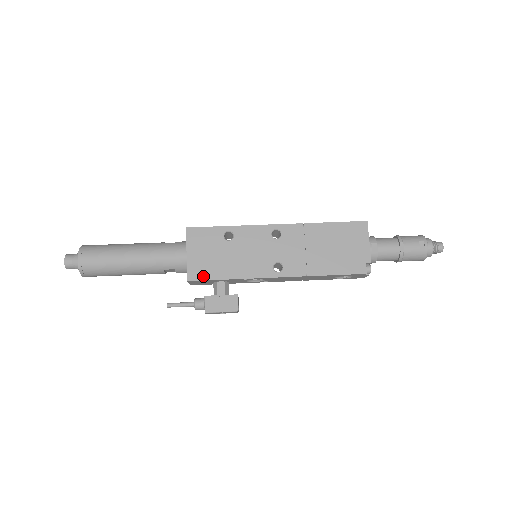
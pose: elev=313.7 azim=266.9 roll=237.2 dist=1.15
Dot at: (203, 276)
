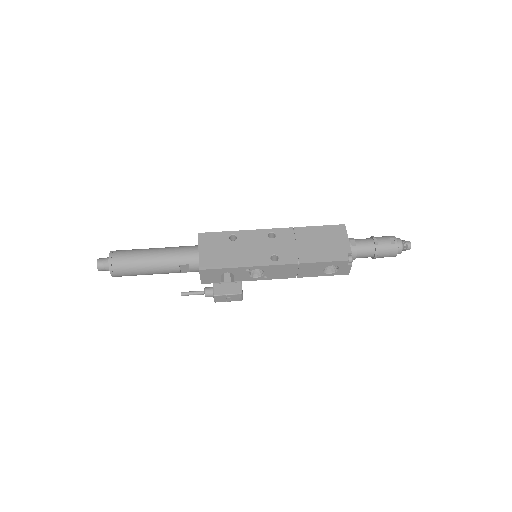
Dot at: (212, 266)
